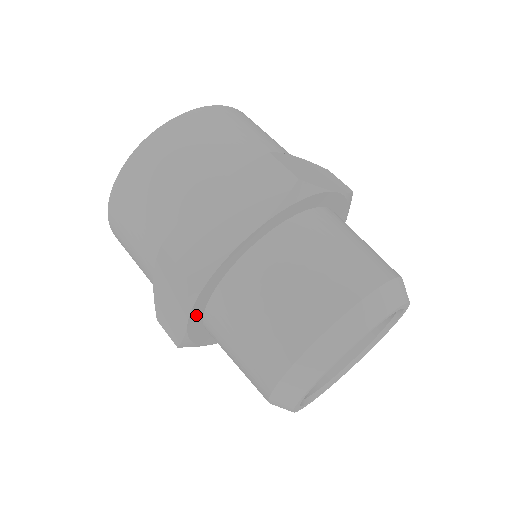
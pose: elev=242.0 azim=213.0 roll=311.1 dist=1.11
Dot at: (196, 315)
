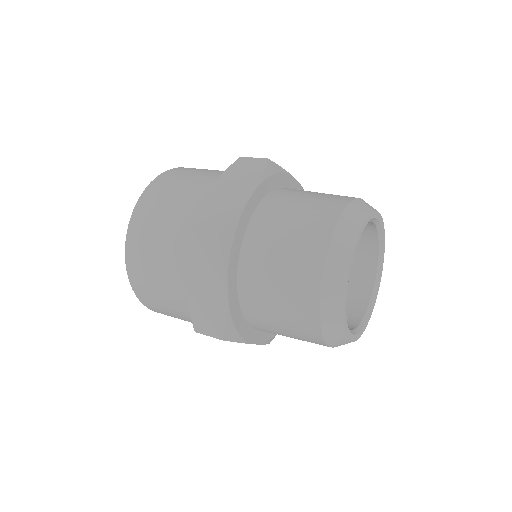
Dot at: (254, 337)
